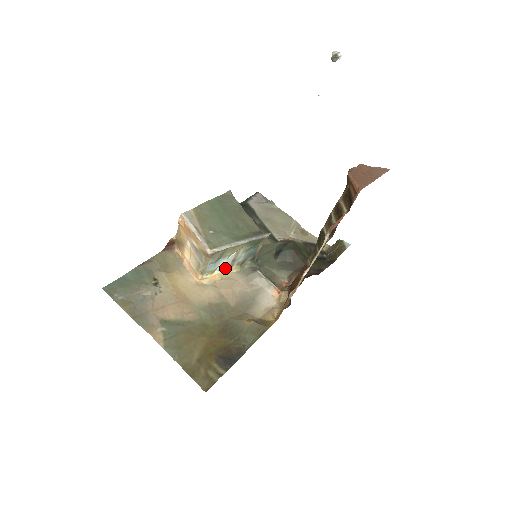
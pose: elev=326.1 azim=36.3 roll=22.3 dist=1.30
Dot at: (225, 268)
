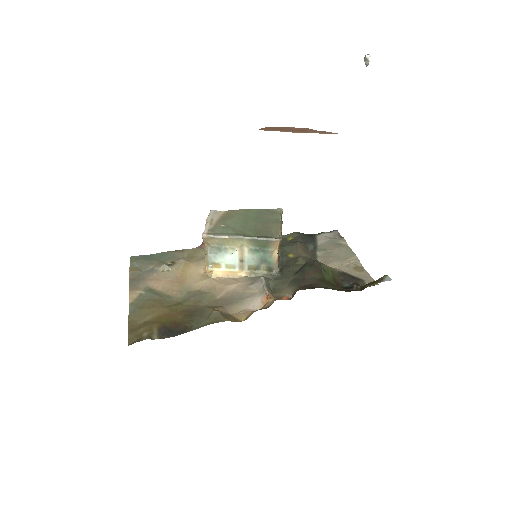
Dot at: (234, 268)
